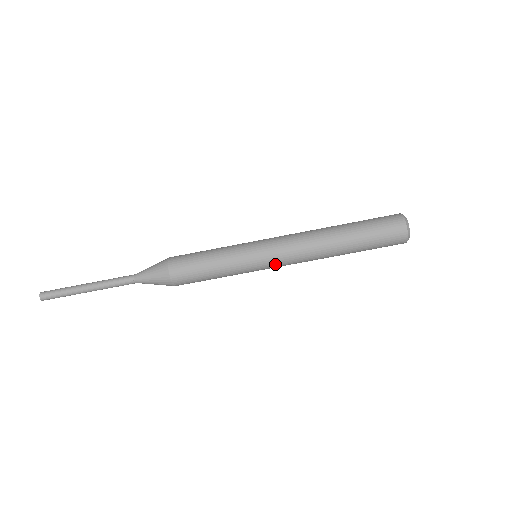
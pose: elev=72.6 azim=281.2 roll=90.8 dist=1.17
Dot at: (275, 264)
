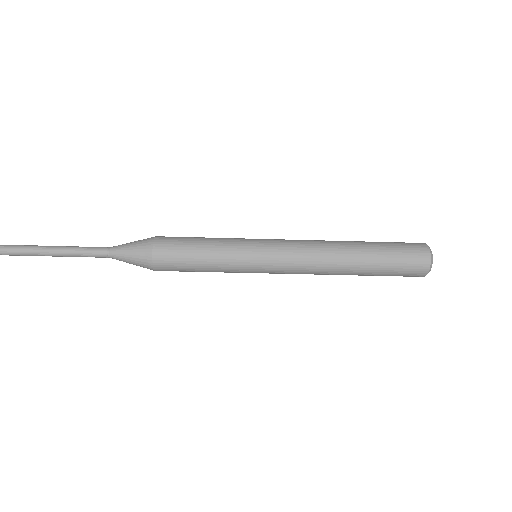
Dot at: (276, 271)
